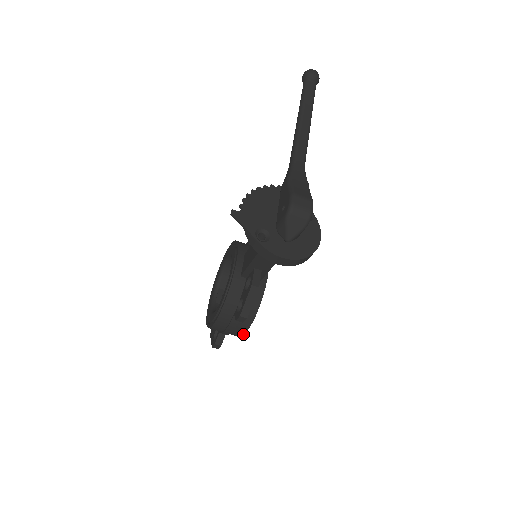
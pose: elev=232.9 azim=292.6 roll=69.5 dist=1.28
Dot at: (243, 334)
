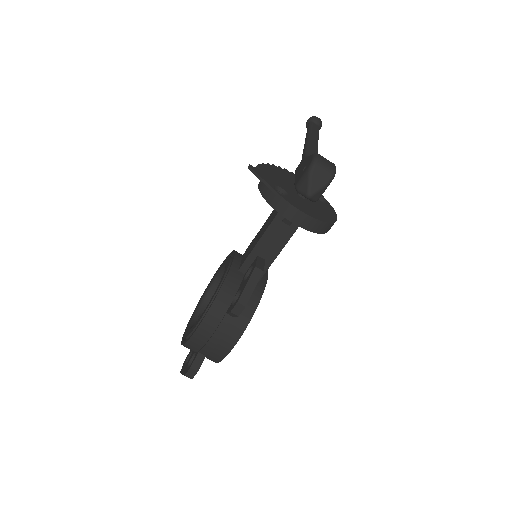
Dot at: (230, 349)
